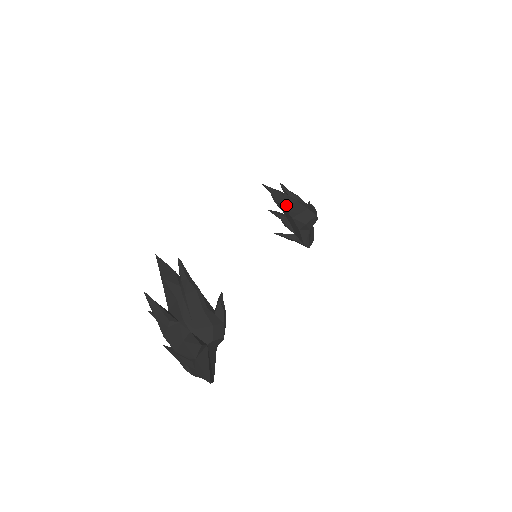
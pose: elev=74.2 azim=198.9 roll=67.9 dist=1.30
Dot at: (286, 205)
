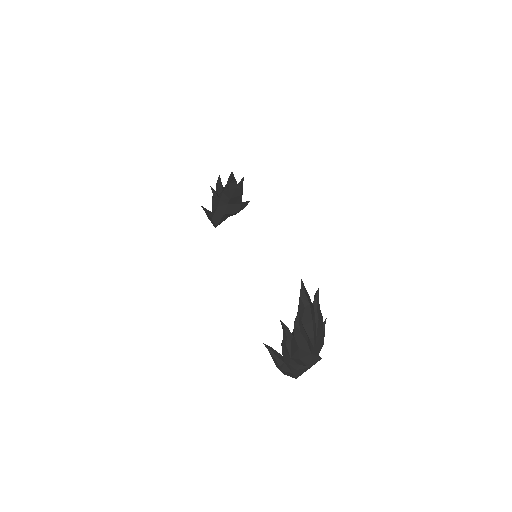
Dot at: (233, 194)
